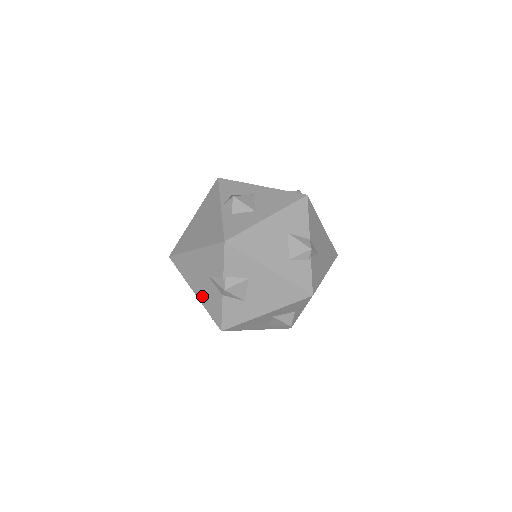
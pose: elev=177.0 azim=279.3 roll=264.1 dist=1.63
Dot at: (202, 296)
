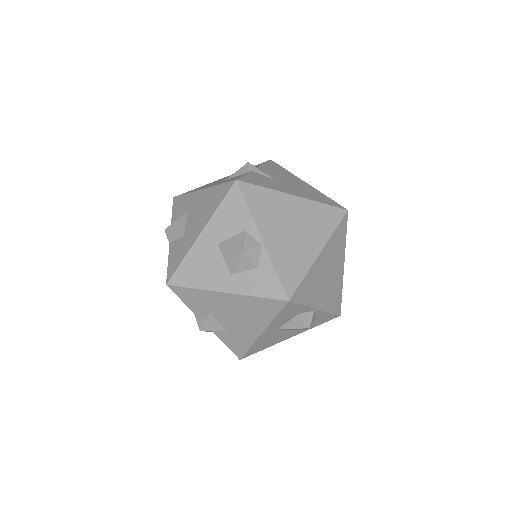
Dot at: occluded
